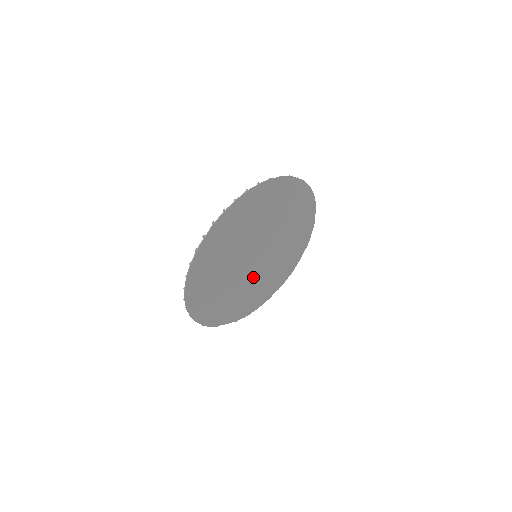
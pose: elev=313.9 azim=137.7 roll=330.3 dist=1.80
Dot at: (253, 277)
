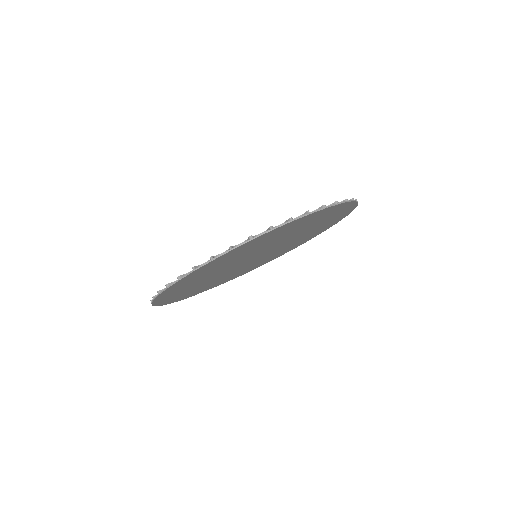
Dot at: (249, 264)
